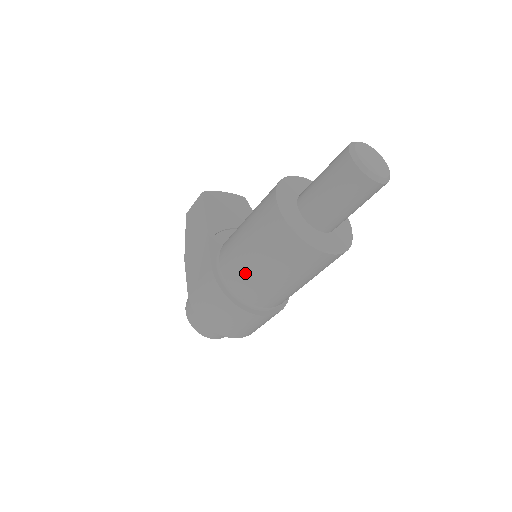
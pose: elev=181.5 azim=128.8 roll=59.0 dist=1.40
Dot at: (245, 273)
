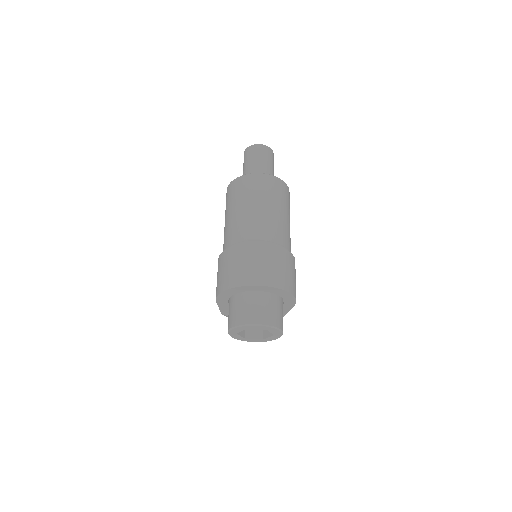
Dot at: (228, 229)
